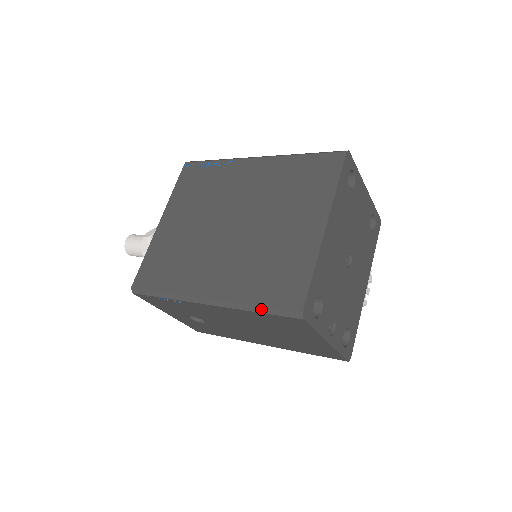
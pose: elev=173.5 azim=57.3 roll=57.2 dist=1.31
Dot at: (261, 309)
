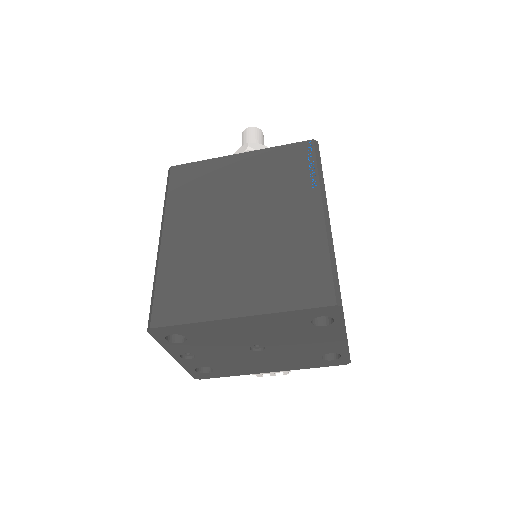
Dot at: (154, 290)
